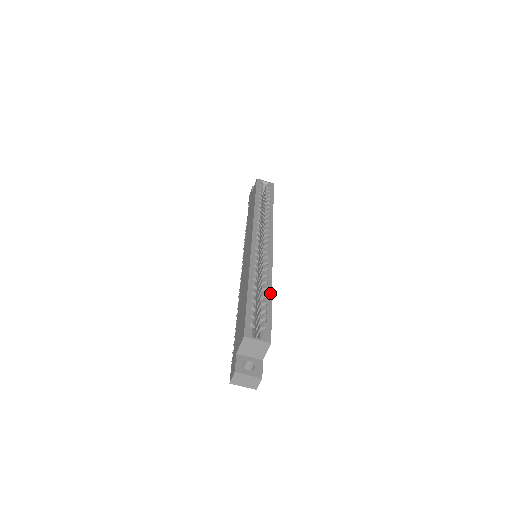
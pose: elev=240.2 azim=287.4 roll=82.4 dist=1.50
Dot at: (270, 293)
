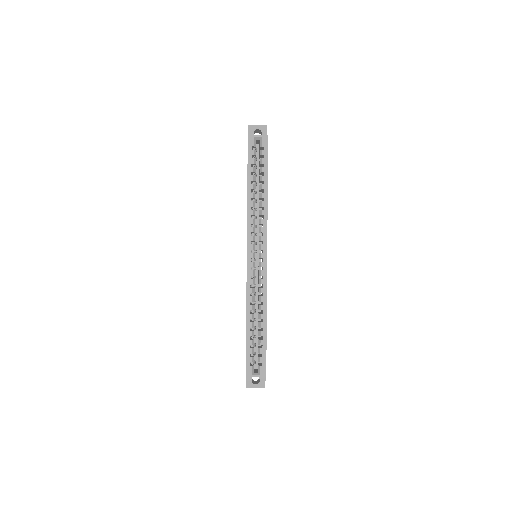
Dot at: (265, 324)
